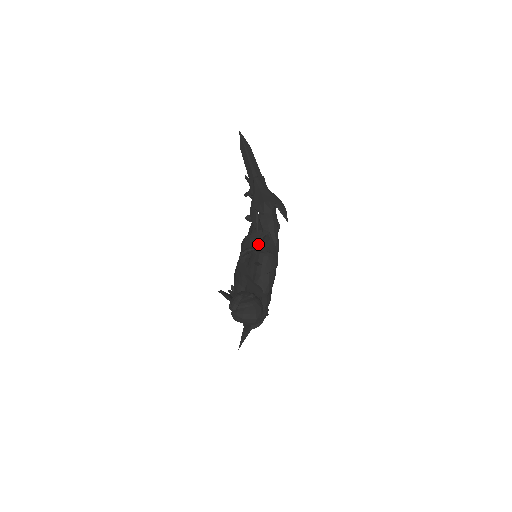
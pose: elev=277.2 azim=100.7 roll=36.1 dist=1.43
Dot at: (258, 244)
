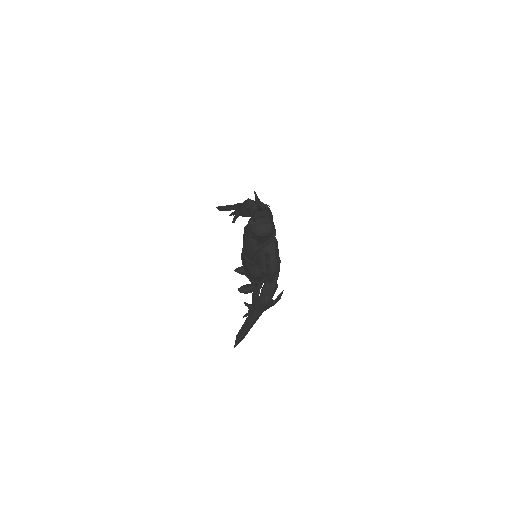
Dot at: occluded
